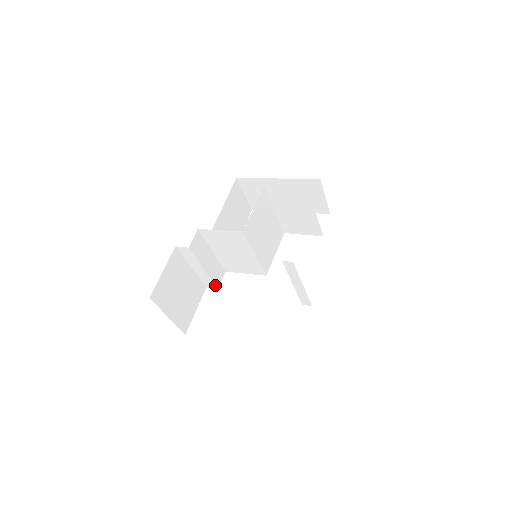
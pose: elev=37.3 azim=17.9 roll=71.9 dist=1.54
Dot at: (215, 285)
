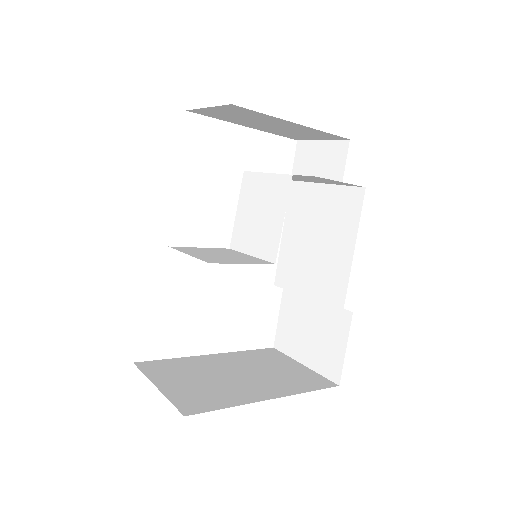
Dot at: occluded
